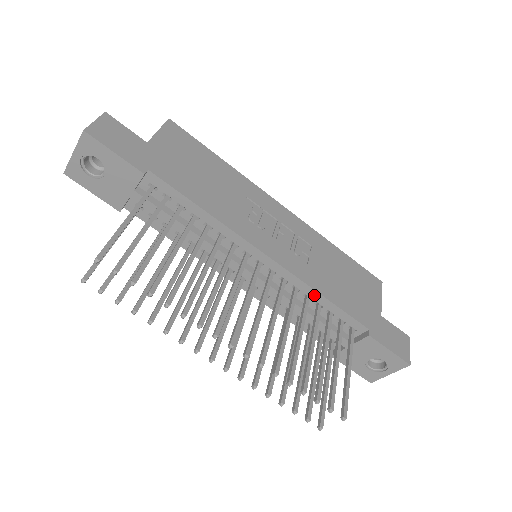
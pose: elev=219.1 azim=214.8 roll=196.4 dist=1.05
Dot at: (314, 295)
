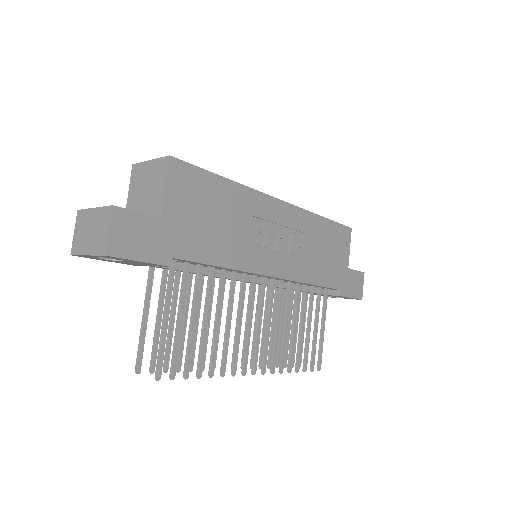
Dot at: occluded
